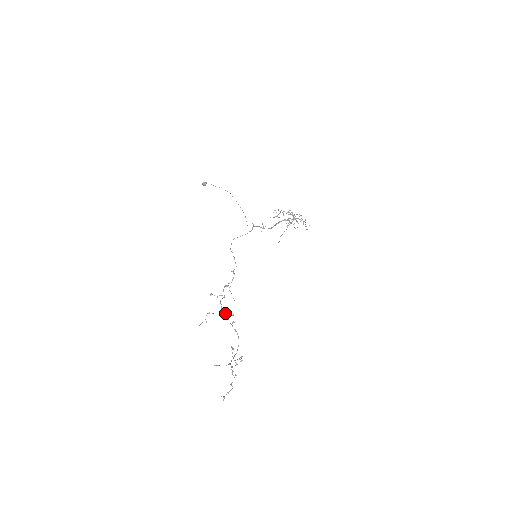
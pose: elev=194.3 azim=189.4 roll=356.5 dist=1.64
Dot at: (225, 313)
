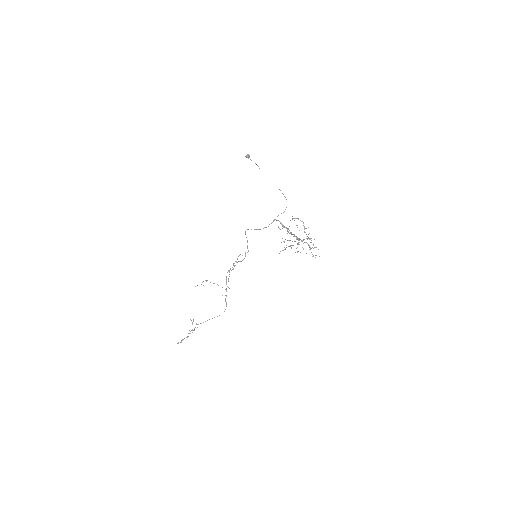
Dot at: (226, 283)
